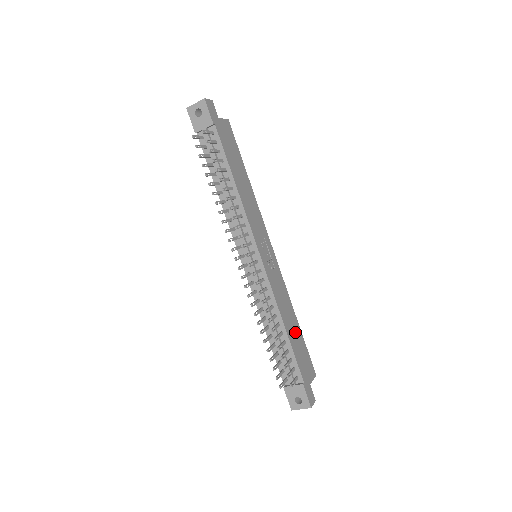
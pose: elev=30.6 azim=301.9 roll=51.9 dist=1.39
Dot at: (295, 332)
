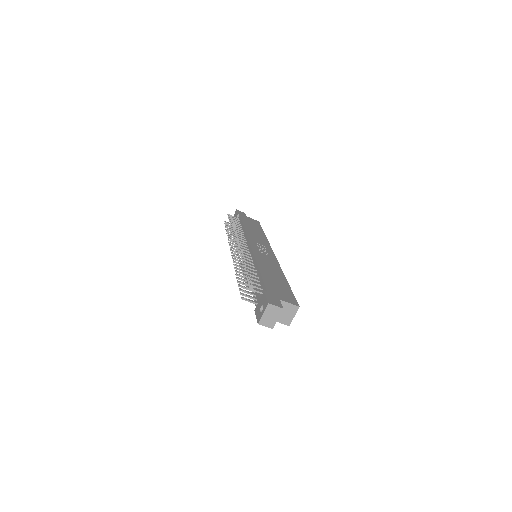
Dot at: (276, 279)
